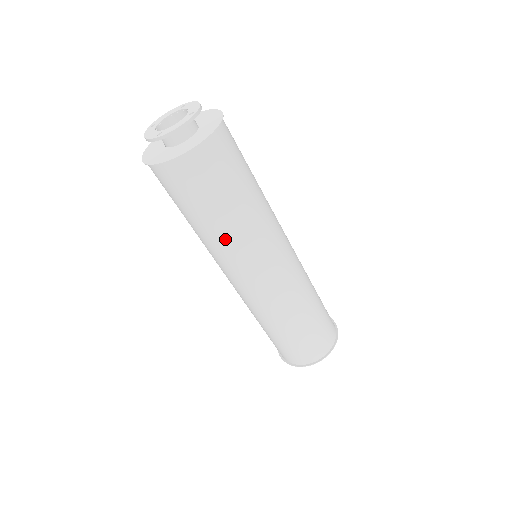
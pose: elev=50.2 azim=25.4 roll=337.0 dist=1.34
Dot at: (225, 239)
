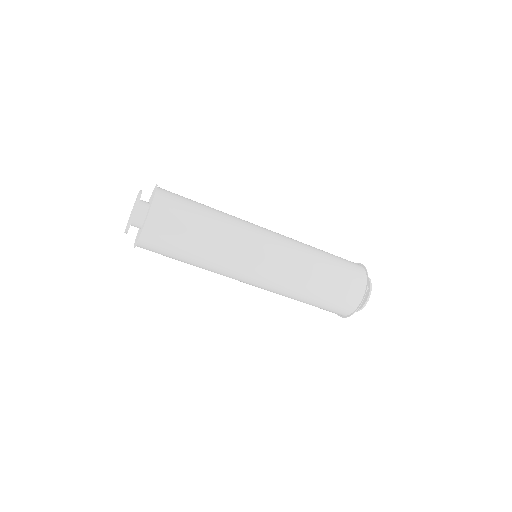
Dot at: (211, 264)
